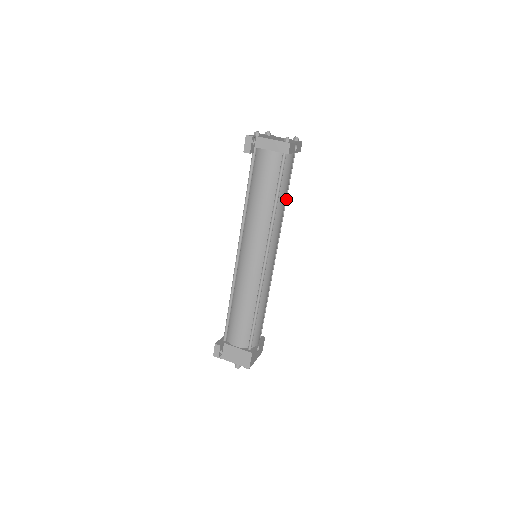
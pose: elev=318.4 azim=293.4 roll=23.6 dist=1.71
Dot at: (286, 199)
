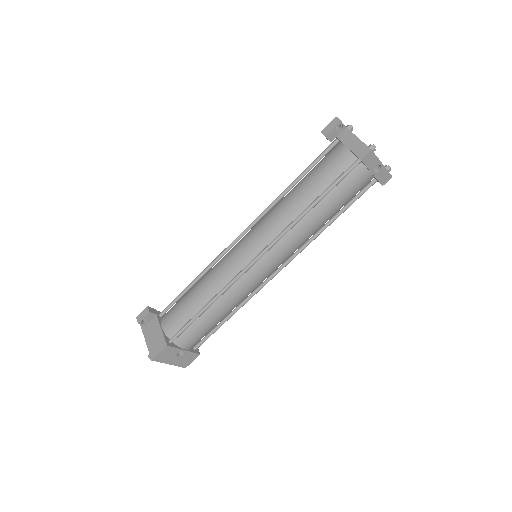
Dot at: (330, 223)
